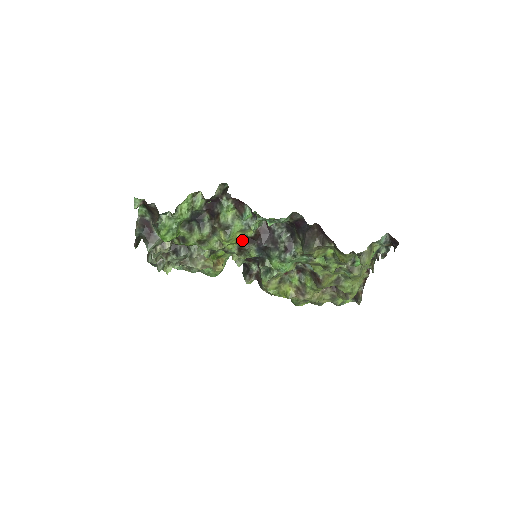
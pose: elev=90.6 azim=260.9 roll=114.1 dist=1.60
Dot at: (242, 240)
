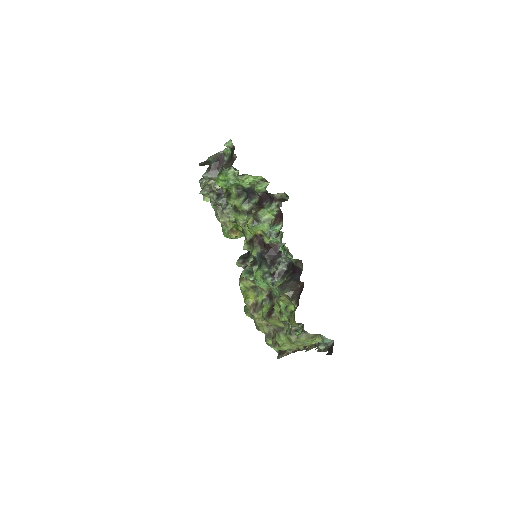
Dot at: (258, 238)
